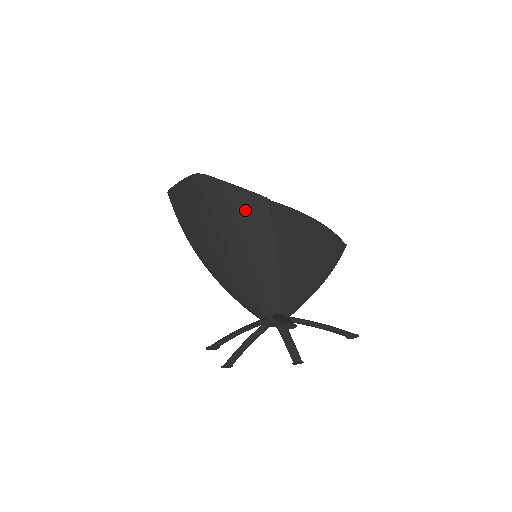
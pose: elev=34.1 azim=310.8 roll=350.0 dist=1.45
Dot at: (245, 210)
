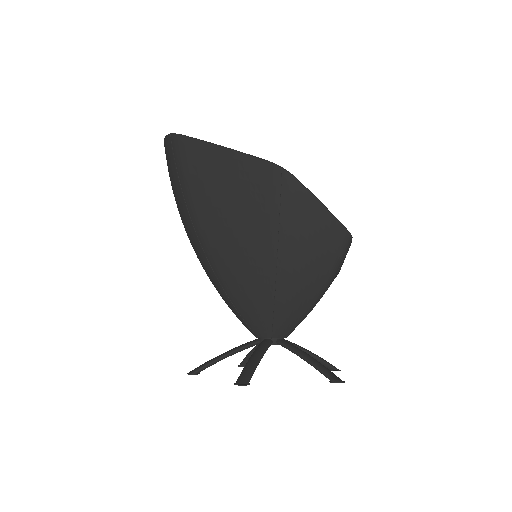
Dot at: (324, 239)
